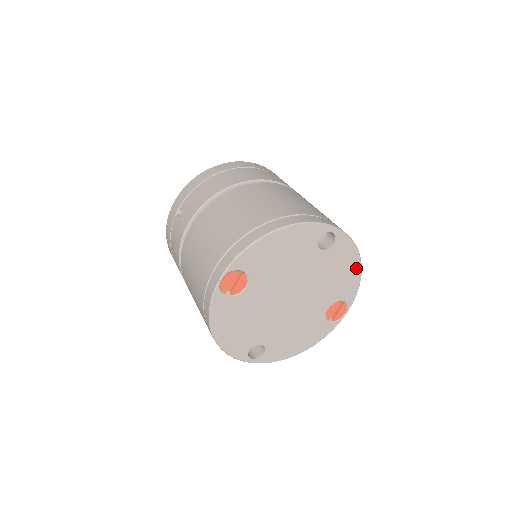
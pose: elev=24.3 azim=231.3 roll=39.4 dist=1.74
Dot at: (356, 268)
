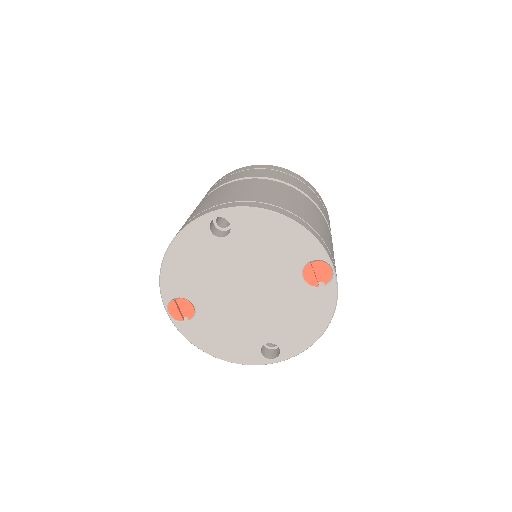
Dot at: (285, 225)
